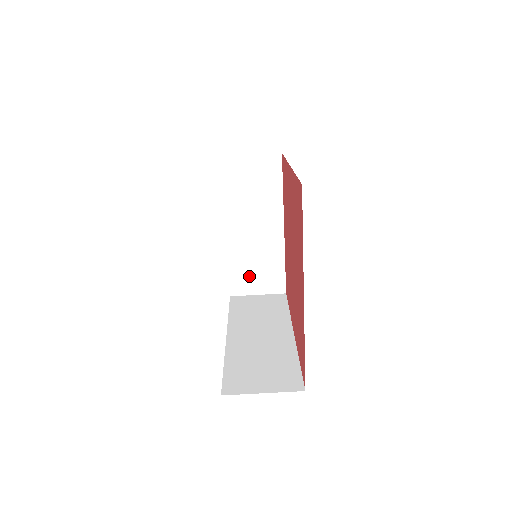
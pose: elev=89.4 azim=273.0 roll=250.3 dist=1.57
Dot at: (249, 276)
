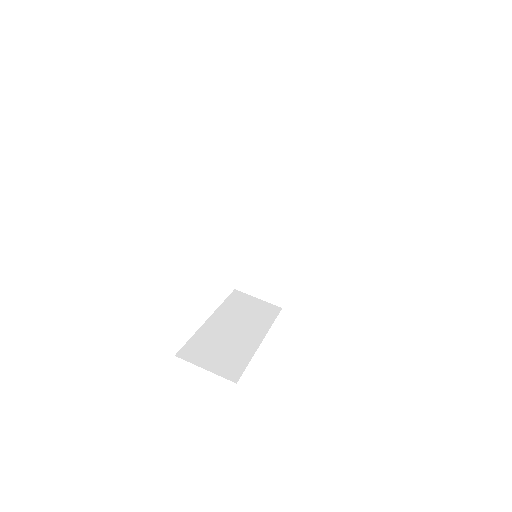
Dot at: (207, 352)
